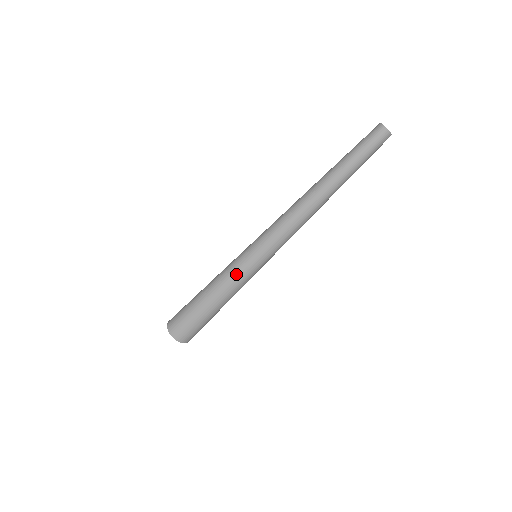
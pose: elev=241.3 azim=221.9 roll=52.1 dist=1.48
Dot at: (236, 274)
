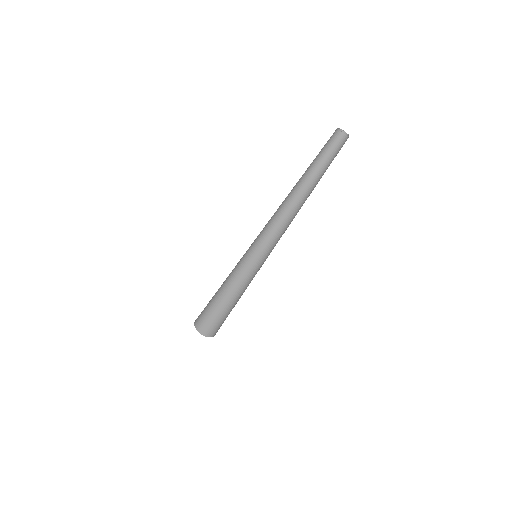
Dot at: (250, 278)
